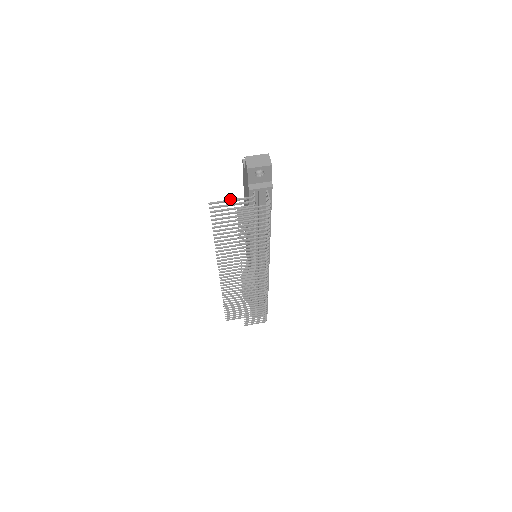
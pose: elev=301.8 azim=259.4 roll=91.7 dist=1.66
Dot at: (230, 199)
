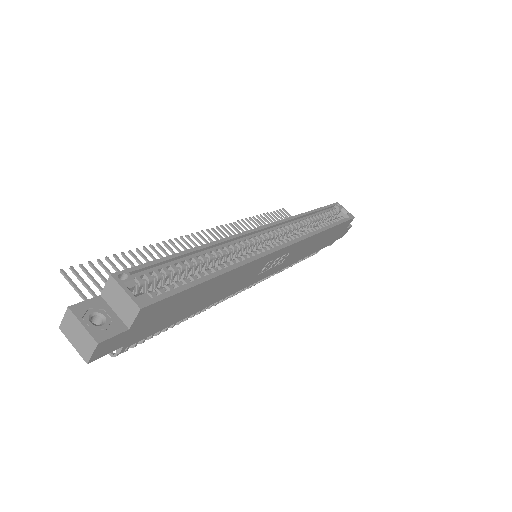
Dot at: (81, 294)
